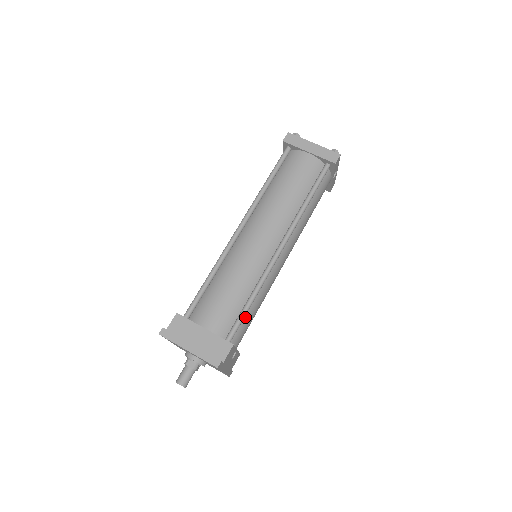
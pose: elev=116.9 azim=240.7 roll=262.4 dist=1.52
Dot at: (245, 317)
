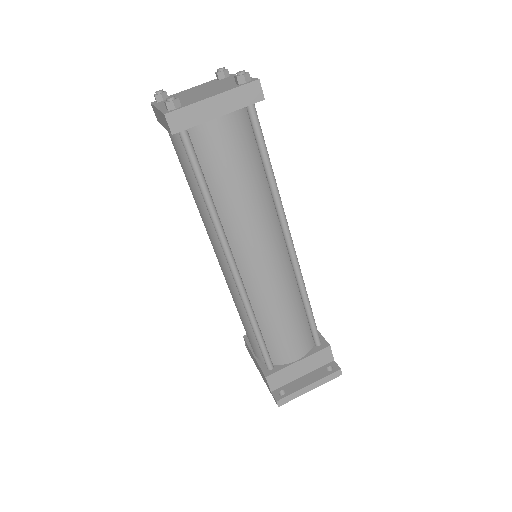
Dot at: occluded
